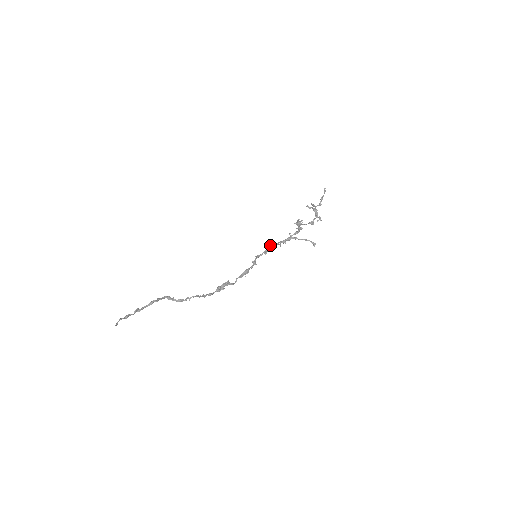
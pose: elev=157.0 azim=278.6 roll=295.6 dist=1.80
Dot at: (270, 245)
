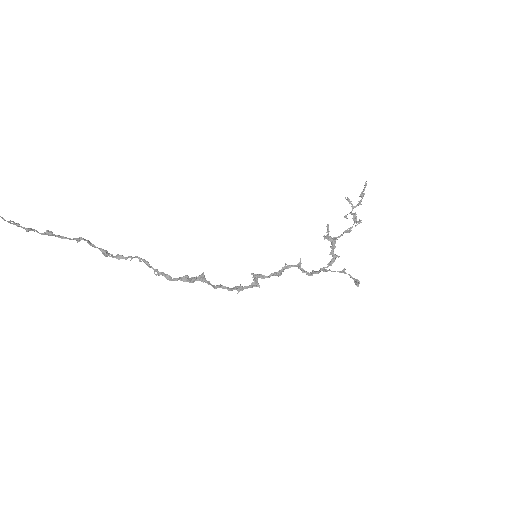
Dot at: (285, 265)
